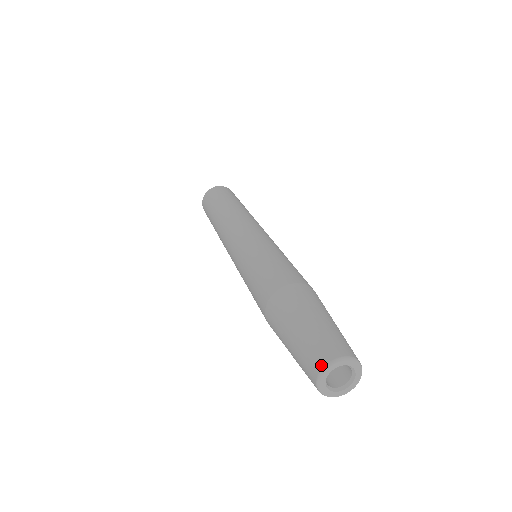
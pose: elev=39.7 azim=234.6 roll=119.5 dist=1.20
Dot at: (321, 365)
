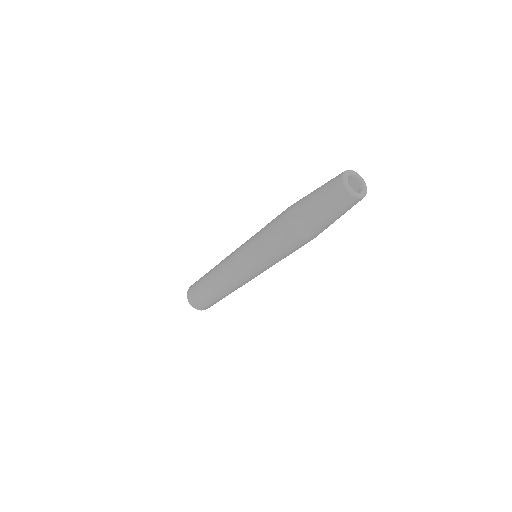
Dot at: (342, 172)
